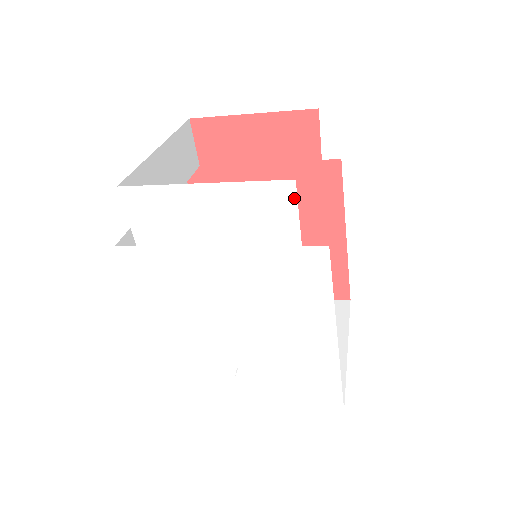
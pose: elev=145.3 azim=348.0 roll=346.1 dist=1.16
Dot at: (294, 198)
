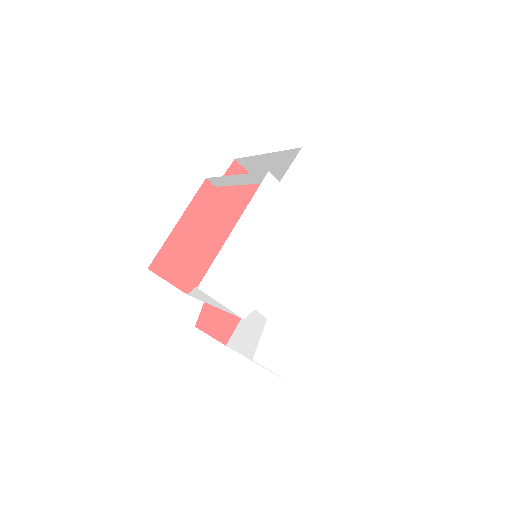
Dot at: (359, 222)
